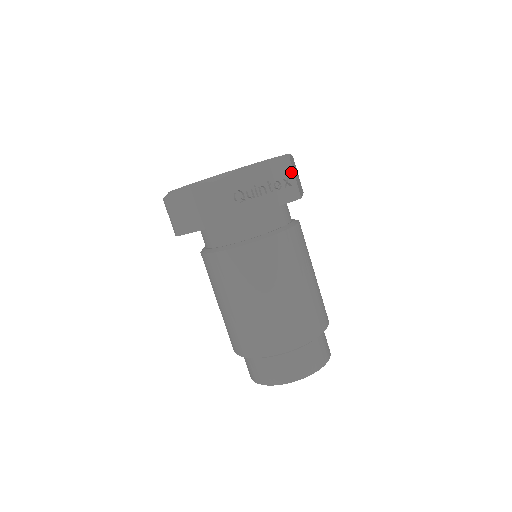
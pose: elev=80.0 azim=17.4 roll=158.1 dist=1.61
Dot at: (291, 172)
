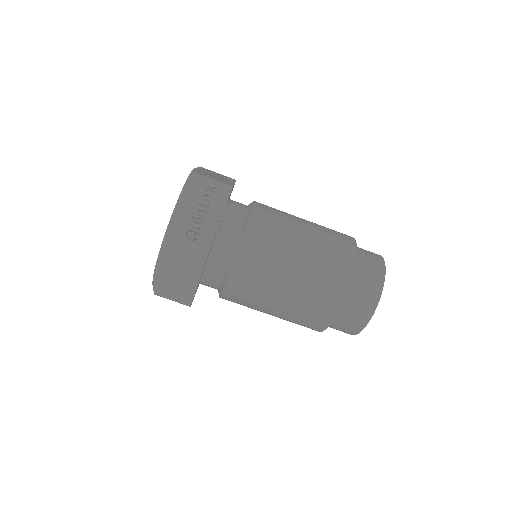
Dot at: (206, 180)
